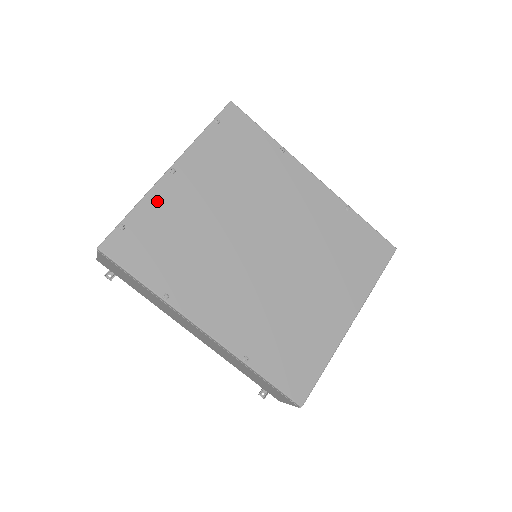
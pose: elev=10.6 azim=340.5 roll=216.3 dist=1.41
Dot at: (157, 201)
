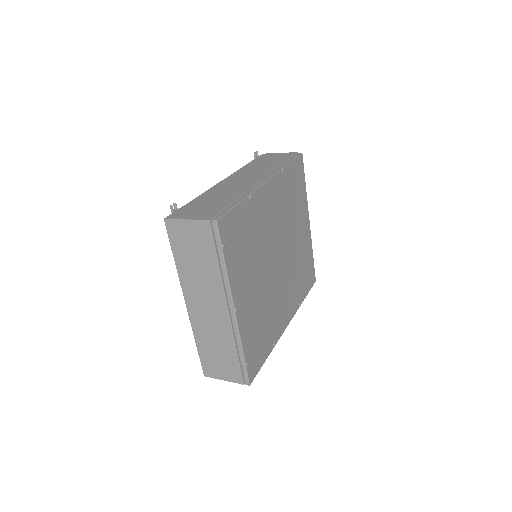
Dot at: (245, 331)
